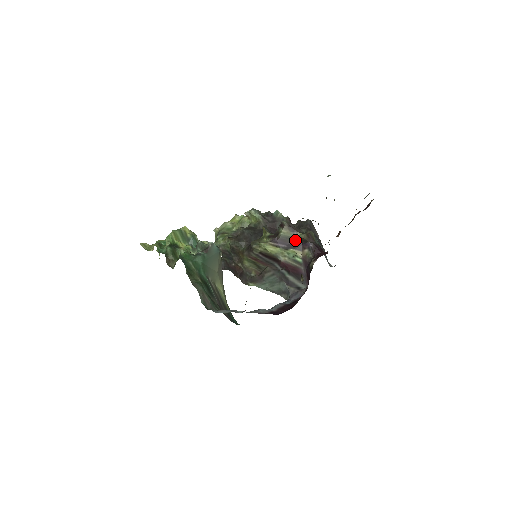
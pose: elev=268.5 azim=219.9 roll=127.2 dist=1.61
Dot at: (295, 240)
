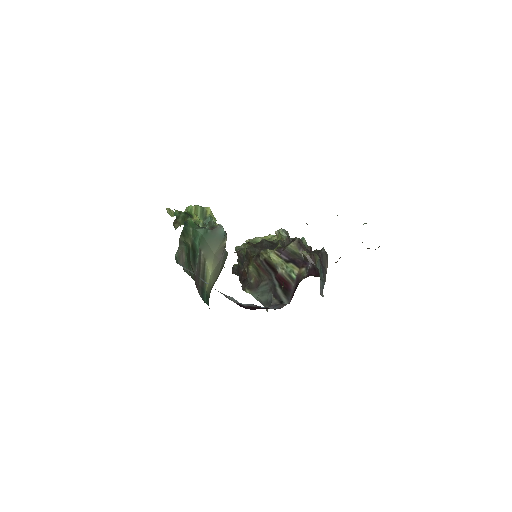
Dot at: (298, 256)
